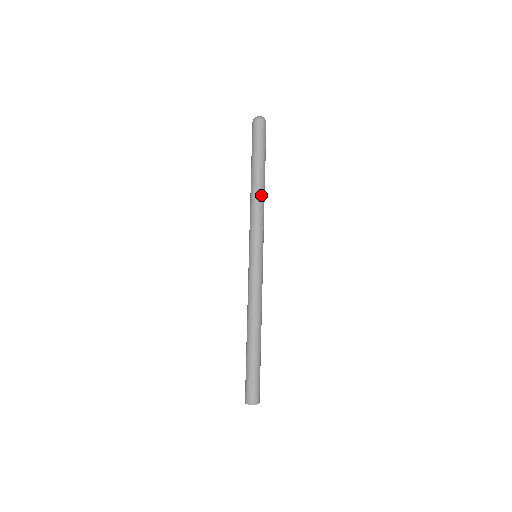
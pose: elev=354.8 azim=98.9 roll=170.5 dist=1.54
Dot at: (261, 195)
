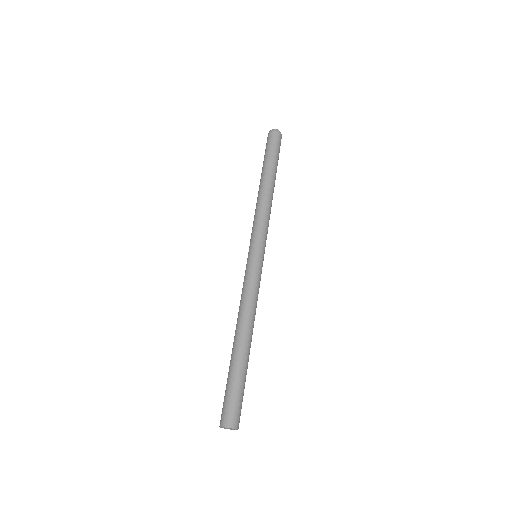
Dot at: (267, 195)
